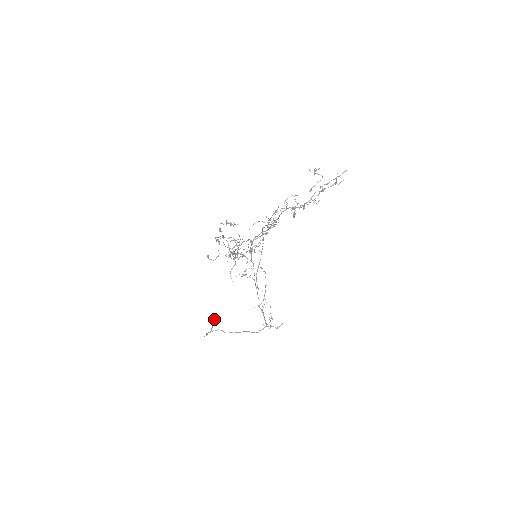
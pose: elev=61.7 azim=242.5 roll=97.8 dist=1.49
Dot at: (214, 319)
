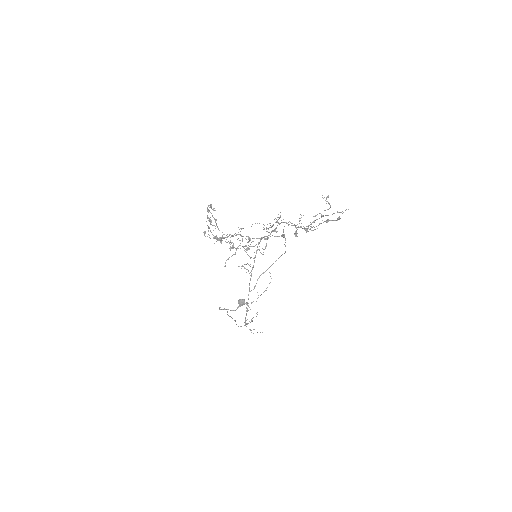
Dot at: (242, 302)
